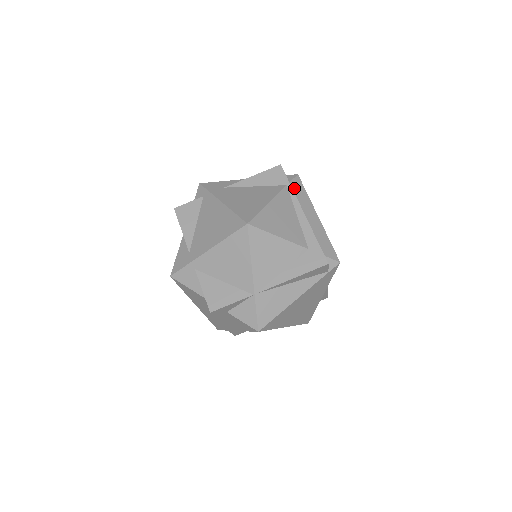
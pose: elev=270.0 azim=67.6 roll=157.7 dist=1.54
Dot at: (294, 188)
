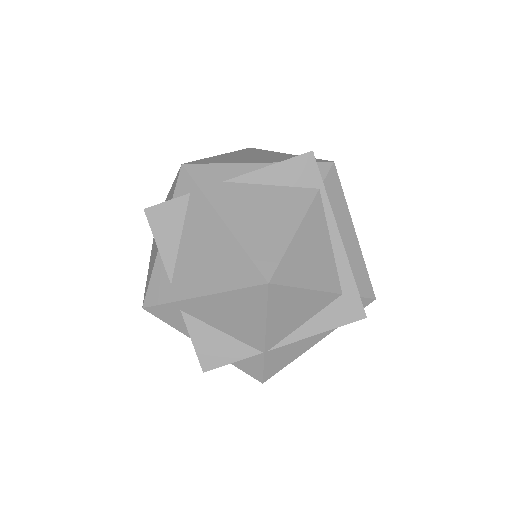
Dot at: (328, 191)
